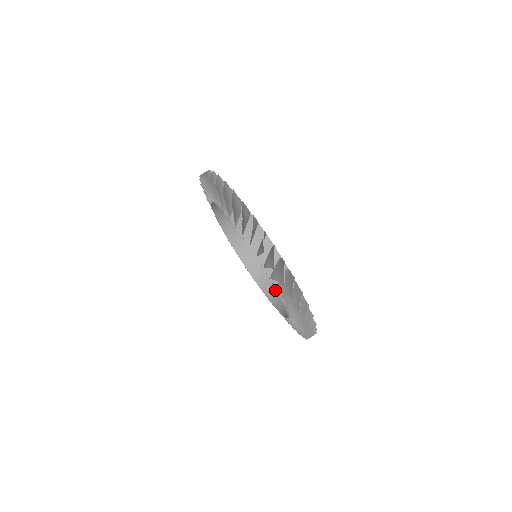
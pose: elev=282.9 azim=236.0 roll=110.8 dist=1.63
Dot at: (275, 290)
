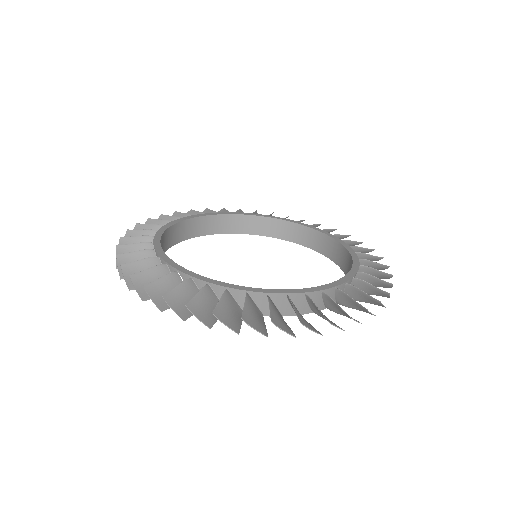
Dot at: (256, 222)
